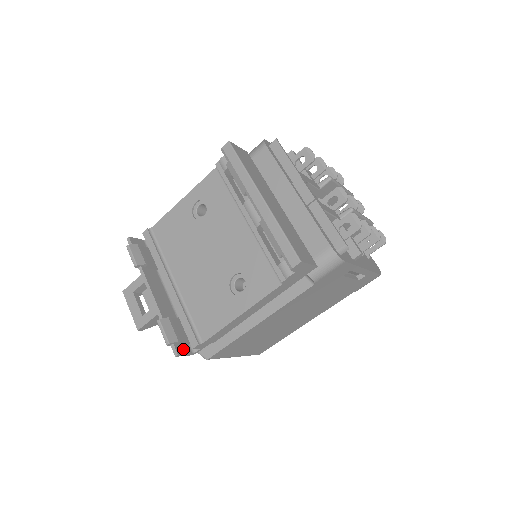
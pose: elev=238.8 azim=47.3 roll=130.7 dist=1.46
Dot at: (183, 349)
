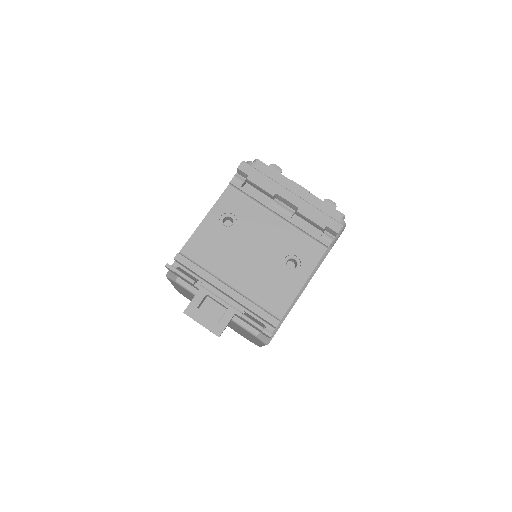
Dot at: occluded
